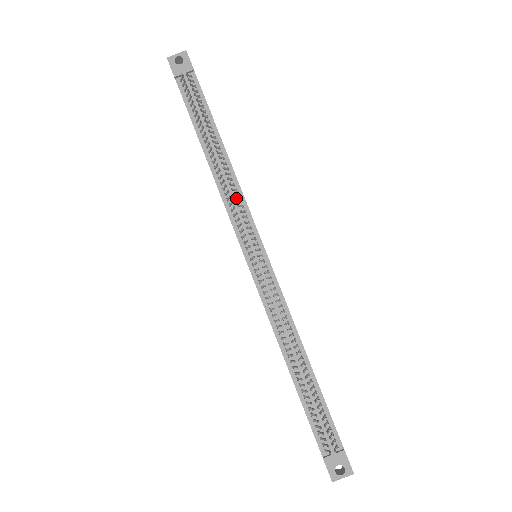
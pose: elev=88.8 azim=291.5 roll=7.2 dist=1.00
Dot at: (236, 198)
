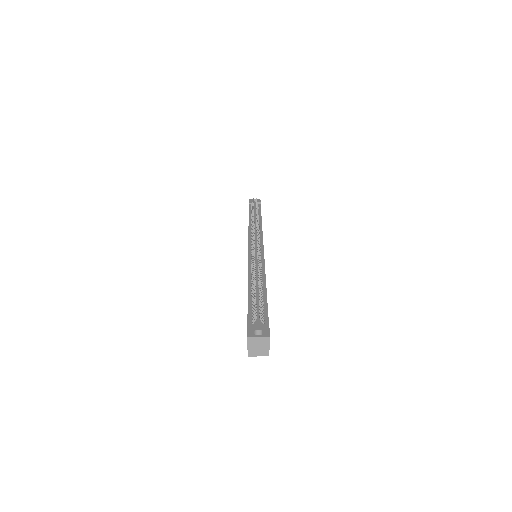
Dot at: occluded
